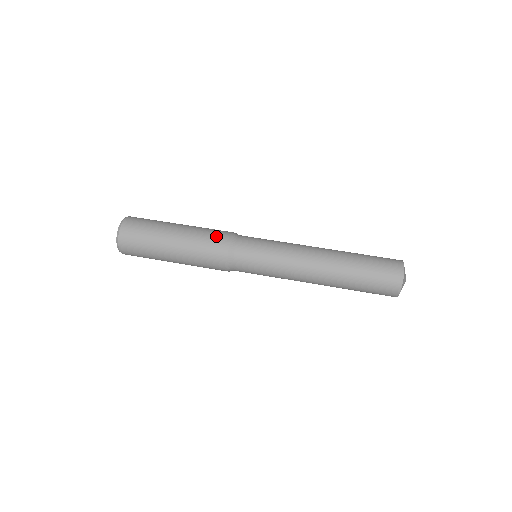
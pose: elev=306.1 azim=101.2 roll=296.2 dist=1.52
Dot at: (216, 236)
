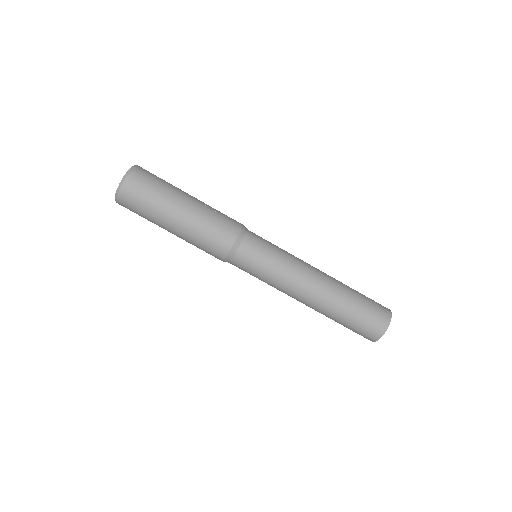
Dot at: (222, 230)
